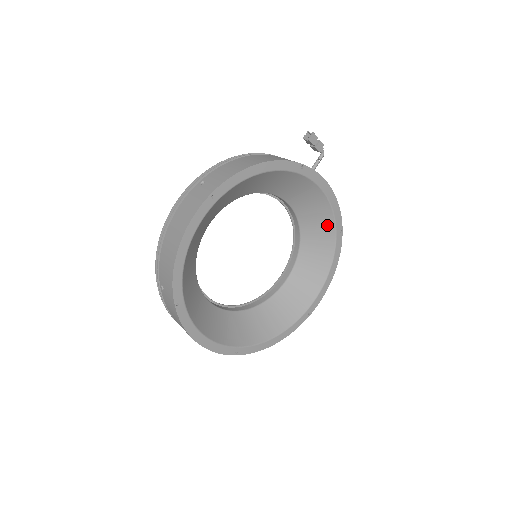
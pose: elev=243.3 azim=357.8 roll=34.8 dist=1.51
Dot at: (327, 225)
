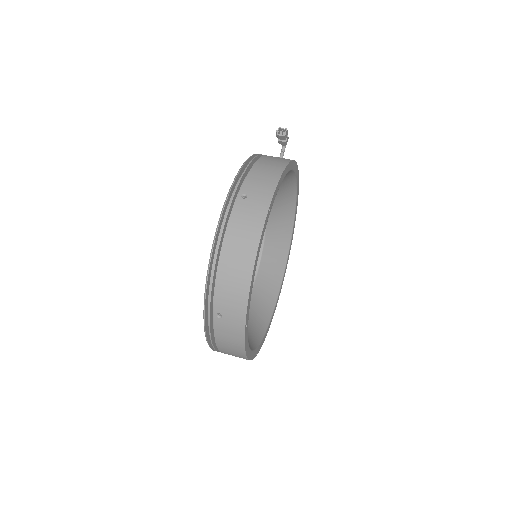
Dot at: (289, 211)
